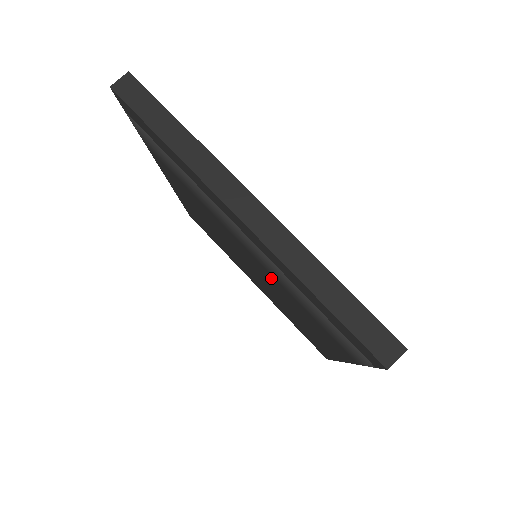
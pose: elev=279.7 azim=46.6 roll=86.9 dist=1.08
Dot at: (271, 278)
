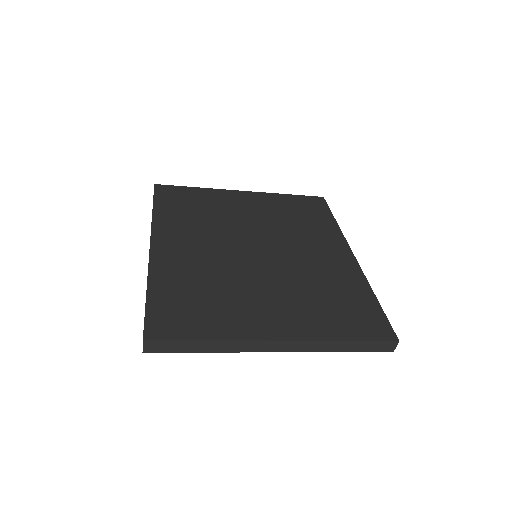
Dot at: occluded
